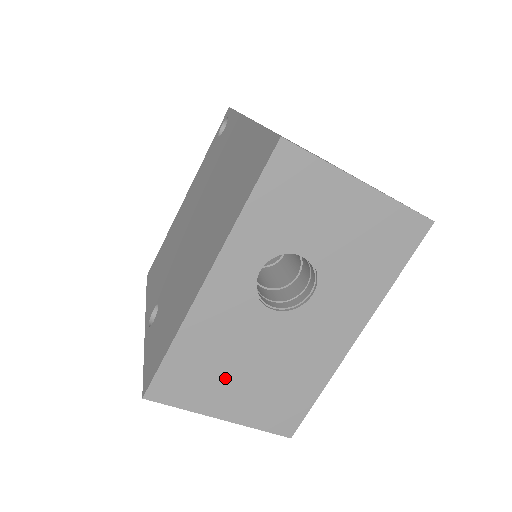
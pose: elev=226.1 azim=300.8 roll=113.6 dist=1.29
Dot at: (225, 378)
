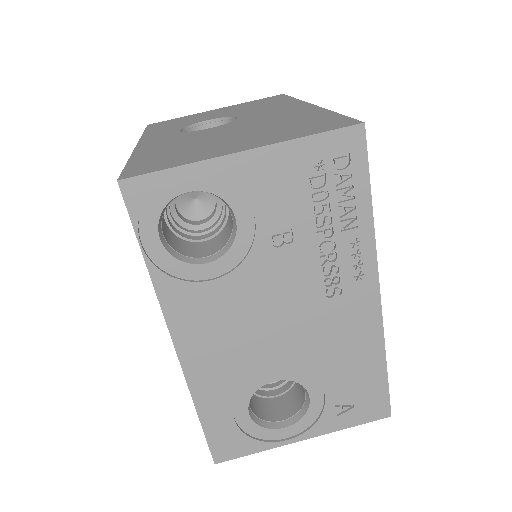
Dot at: (209, 146)
